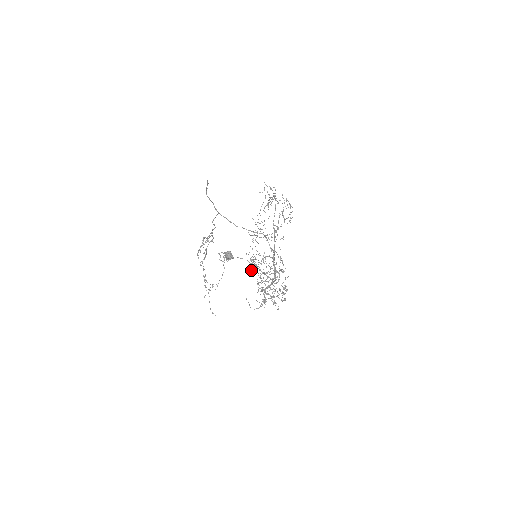
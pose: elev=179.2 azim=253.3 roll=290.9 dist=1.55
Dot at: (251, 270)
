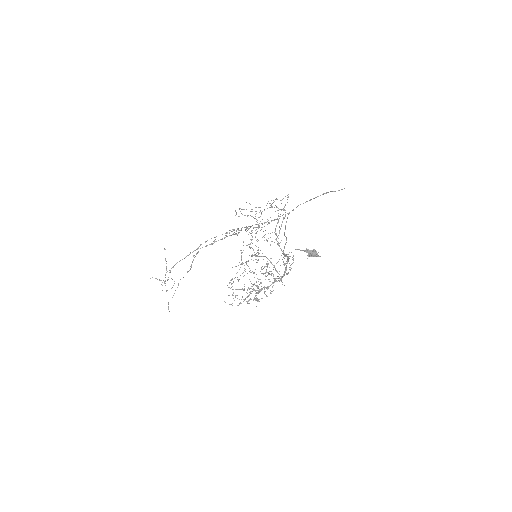
Dot at: occluded
